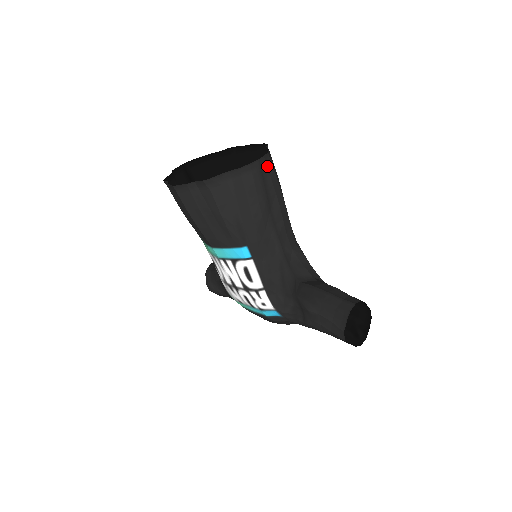
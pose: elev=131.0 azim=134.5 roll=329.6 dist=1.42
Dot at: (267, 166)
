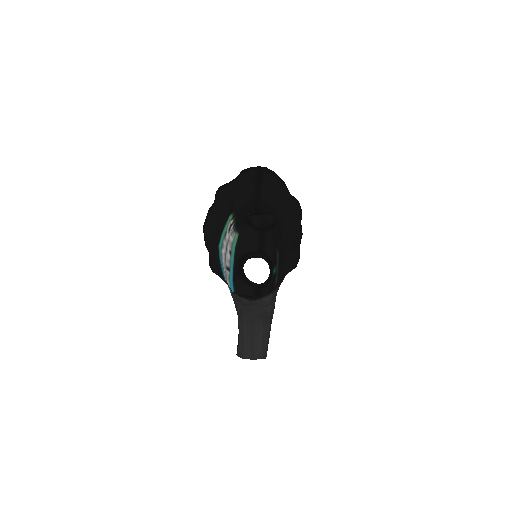
Dot at: occluded
